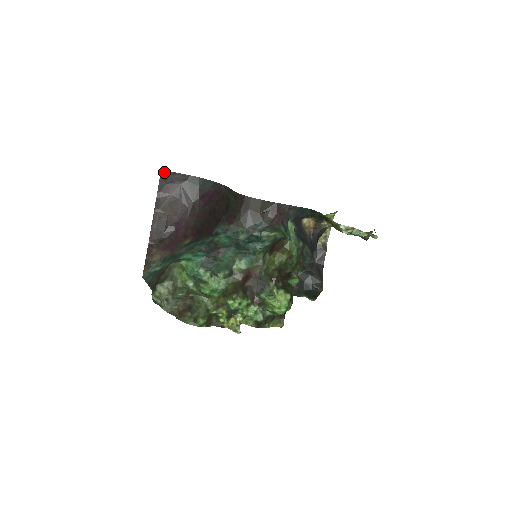
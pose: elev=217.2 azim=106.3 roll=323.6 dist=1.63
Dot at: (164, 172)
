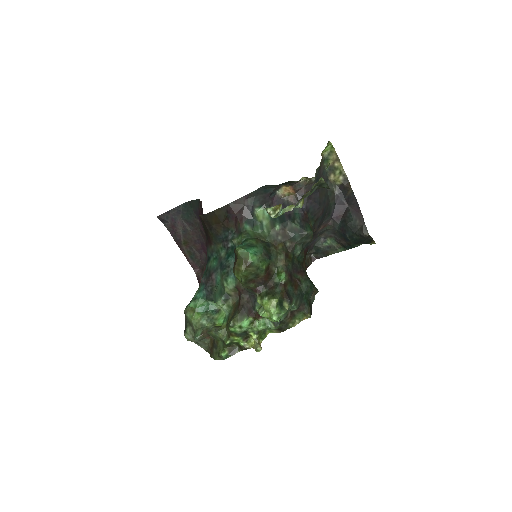
Dot at: (160, 217)
